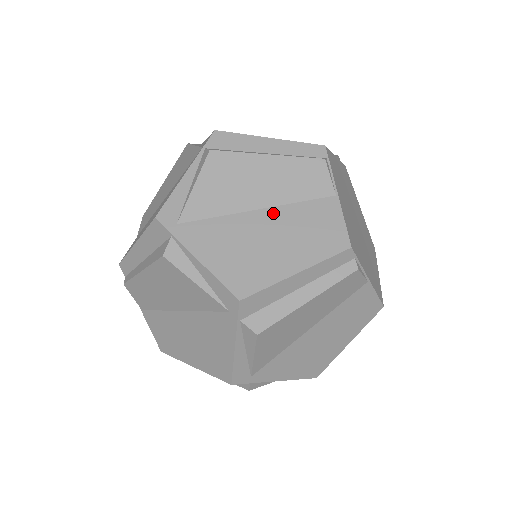
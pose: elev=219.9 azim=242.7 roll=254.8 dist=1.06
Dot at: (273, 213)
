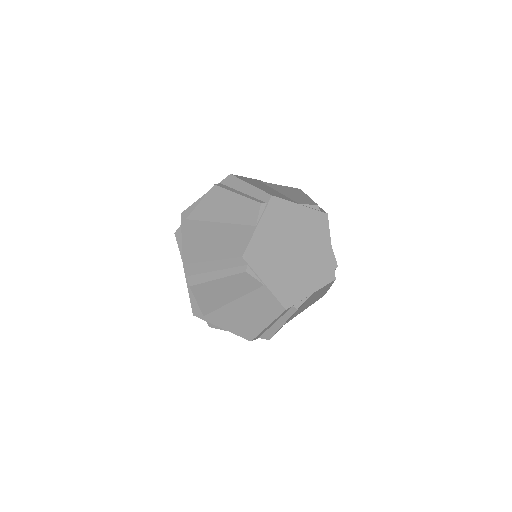
Dot at: (240, 302)
